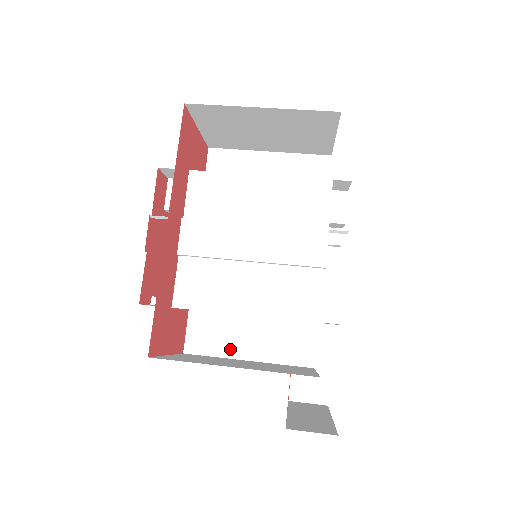
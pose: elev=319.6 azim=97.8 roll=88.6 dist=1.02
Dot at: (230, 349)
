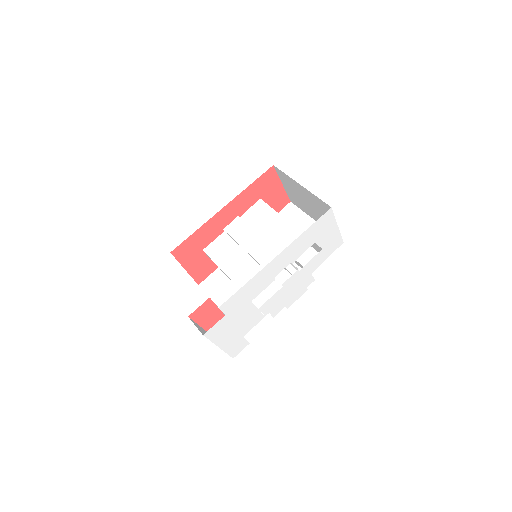
Dot at: (218, 298)
